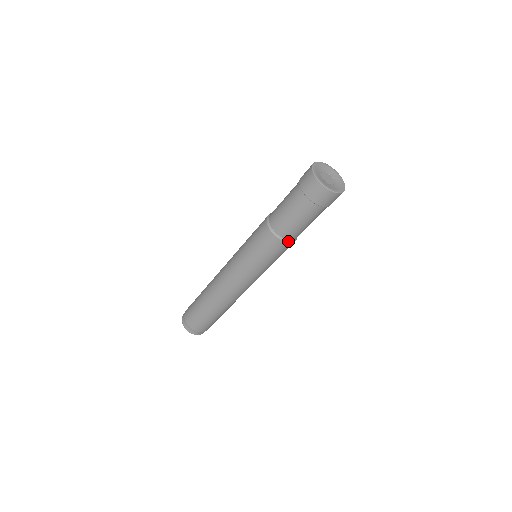
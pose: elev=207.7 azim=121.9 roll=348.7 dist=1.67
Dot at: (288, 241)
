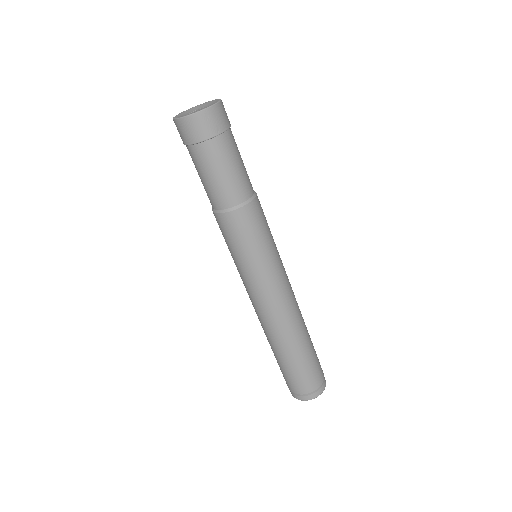
Dot at: (232, 209)
